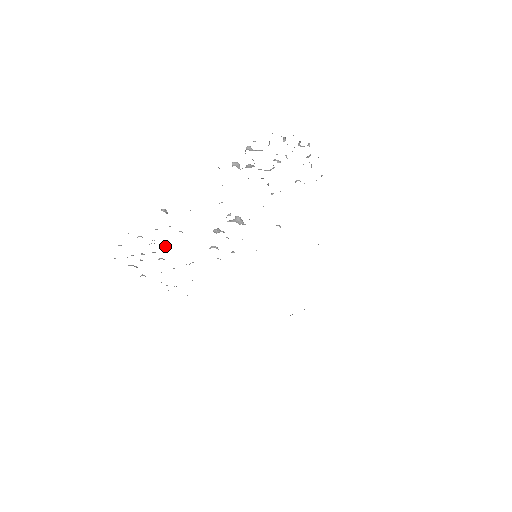
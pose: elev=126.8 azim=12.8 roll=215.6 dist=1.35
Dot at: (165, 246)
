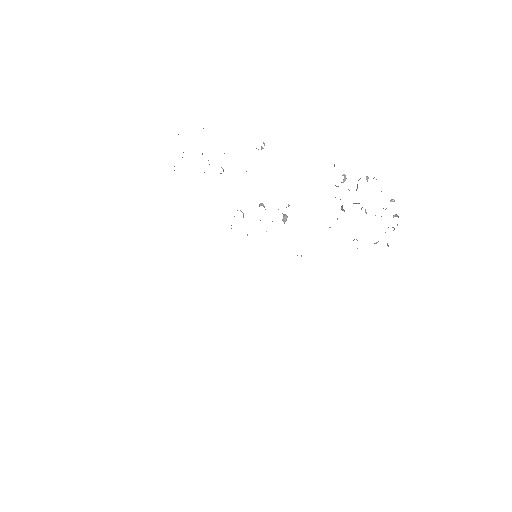
Dot at: occluded
